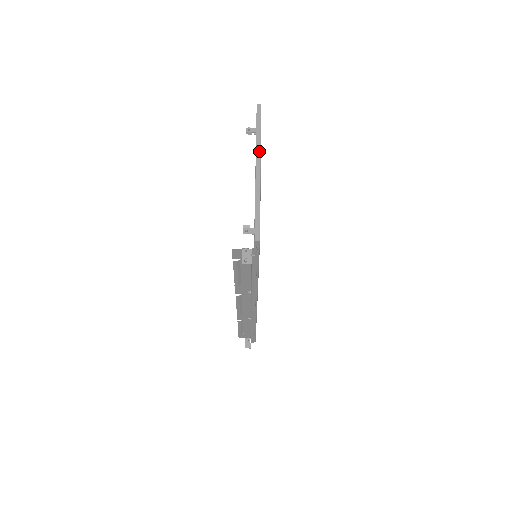
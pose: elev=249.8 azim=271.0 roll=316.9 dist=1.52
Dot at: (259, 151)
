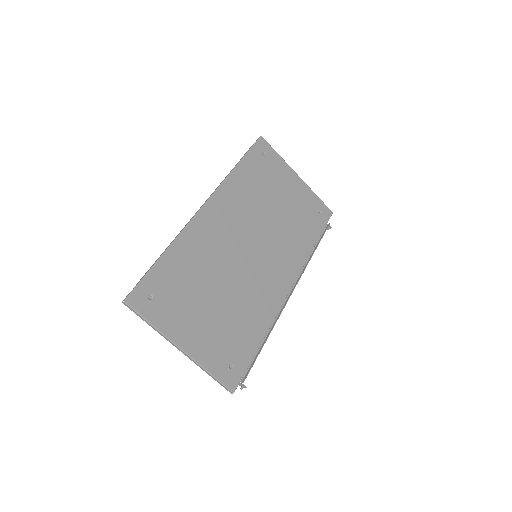
Dot at: (167, 339)
